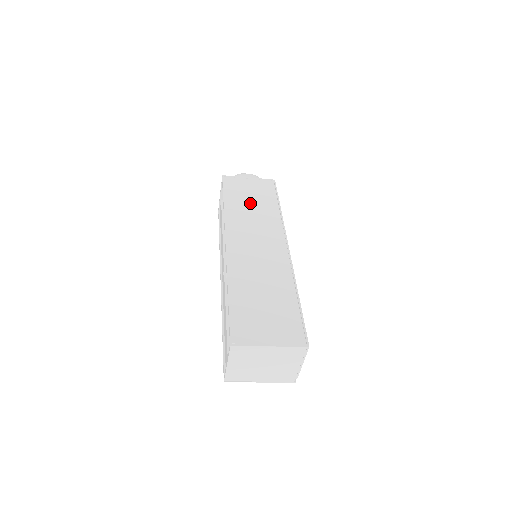
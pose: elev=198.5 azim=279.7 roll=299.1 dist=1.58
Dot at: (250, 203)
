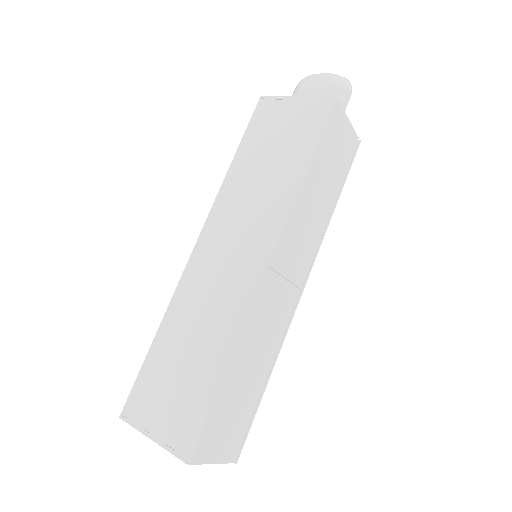
Dot at: (266, 161)
